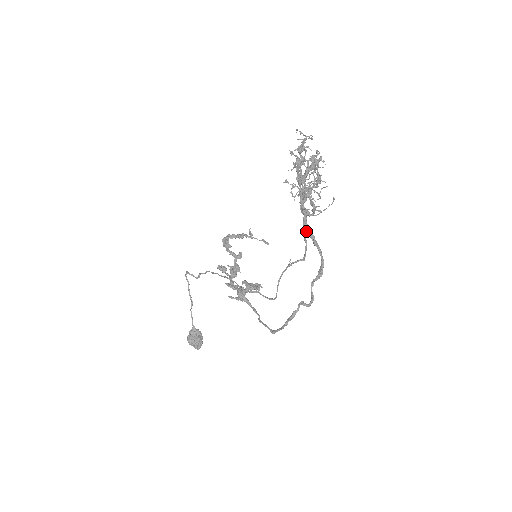
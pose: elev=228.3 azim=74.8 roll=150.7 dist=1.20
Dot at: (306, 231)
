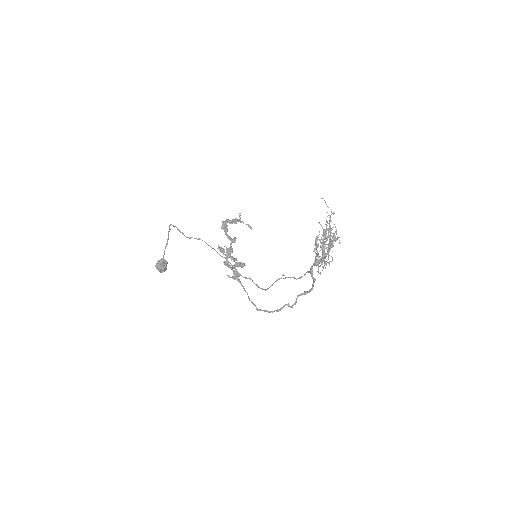
Dot at: (313, 277)
